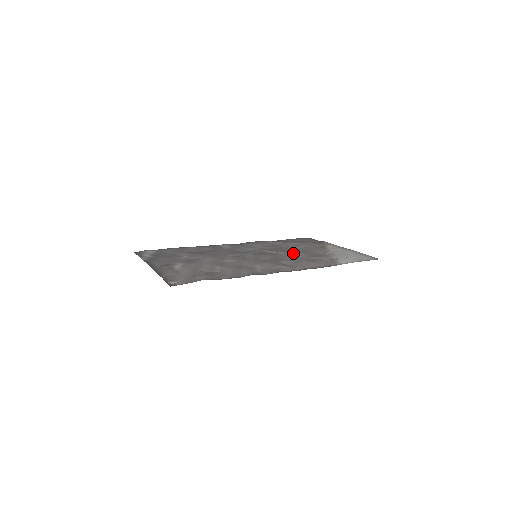
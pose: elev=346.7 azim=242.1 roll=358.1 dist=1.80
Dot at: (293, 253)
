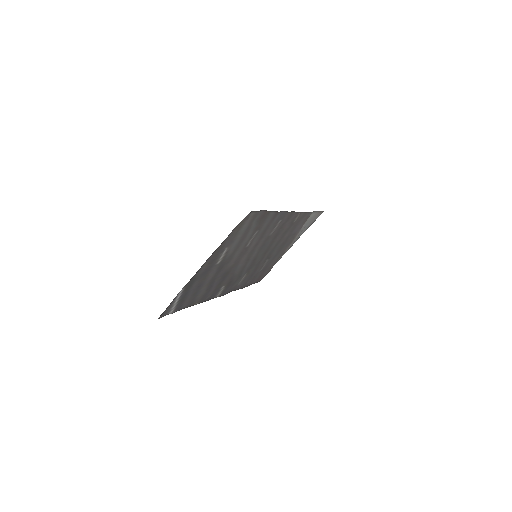
Dot at: (274, 248)
